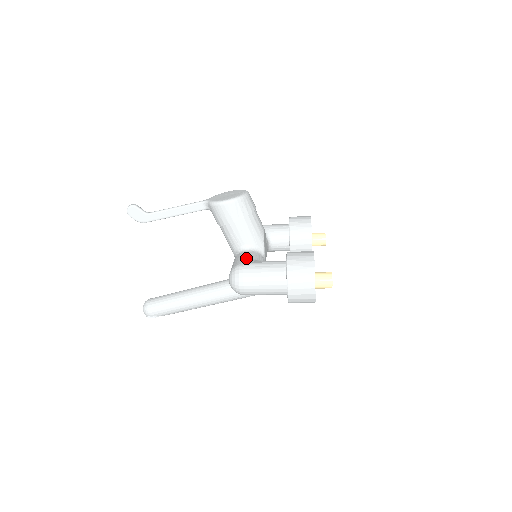
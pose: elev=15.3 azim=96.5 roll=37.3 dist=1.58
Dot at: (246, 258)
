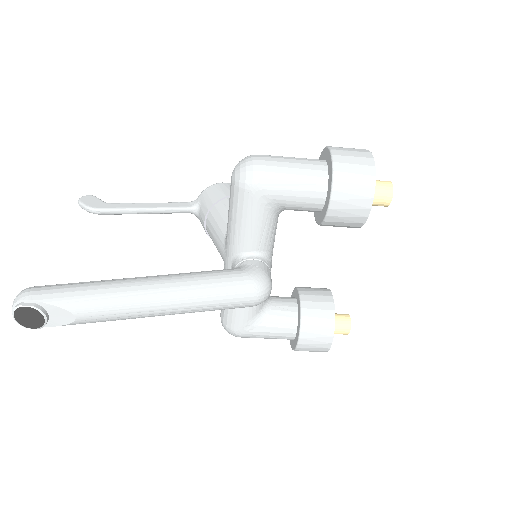
Dot at: occluded
